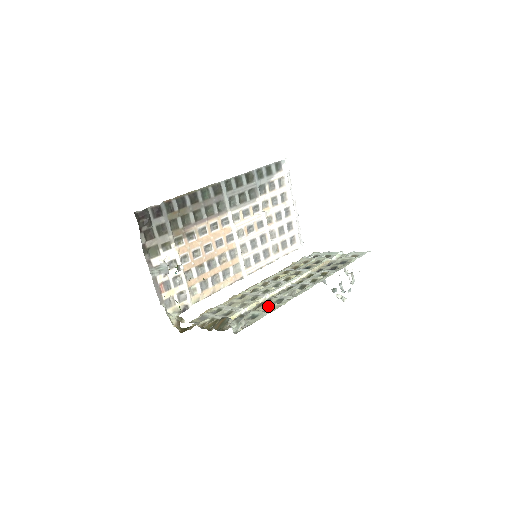
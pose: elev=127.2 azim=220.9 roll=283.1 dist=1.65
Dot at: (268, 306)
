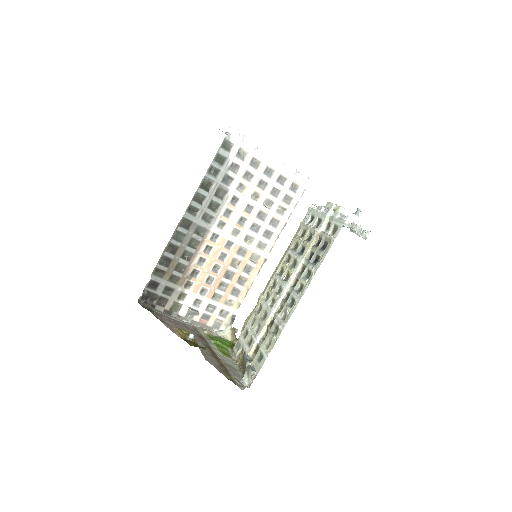
Dot at: (270, 338)
